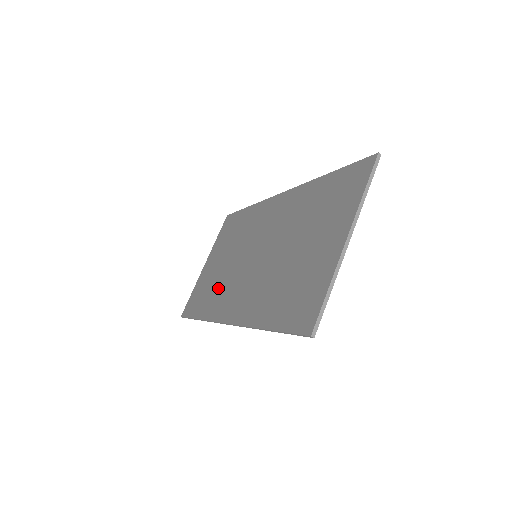
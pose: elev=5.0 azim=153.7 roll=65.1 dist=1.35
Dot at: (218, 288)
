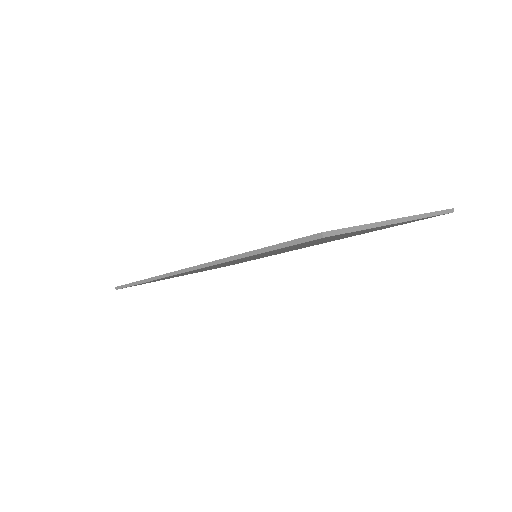
Dot at: occluded
